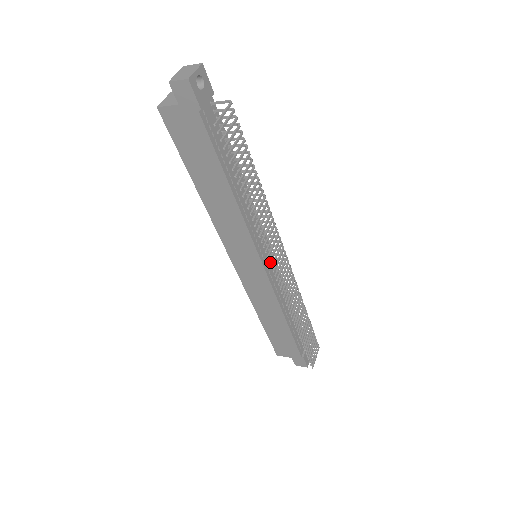
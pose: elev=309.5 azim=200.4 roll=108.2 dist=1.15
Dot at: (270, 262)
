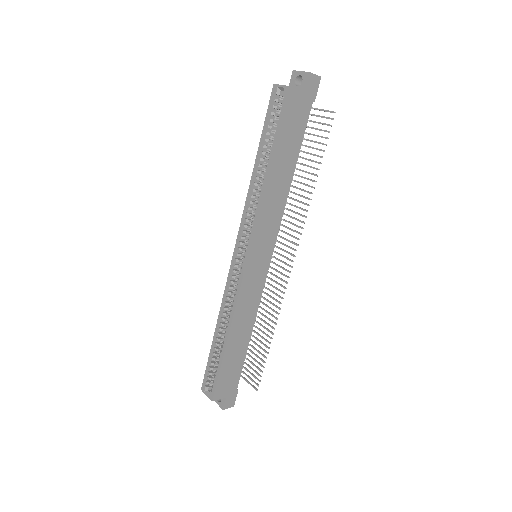
Dot at: (298, 245)
